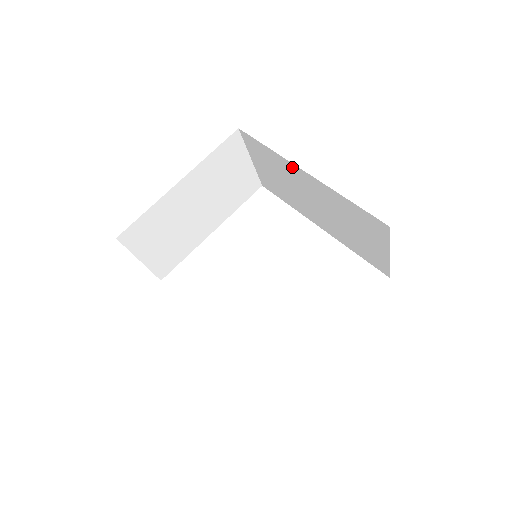
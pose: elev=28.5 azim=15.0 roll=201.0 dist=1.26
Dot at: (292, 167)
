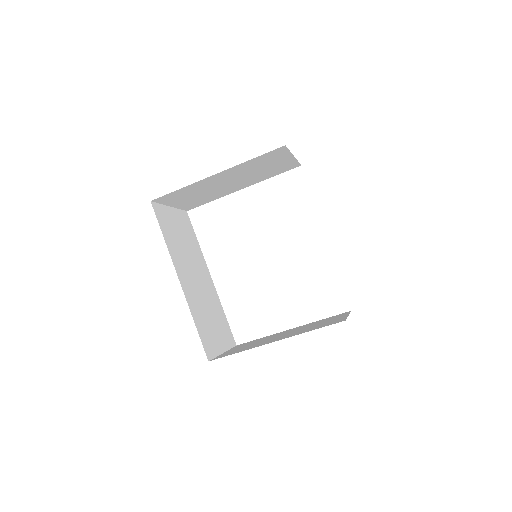
Dot at: occluded
